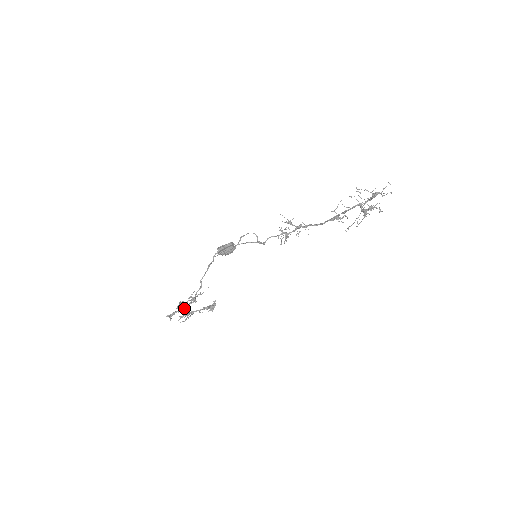
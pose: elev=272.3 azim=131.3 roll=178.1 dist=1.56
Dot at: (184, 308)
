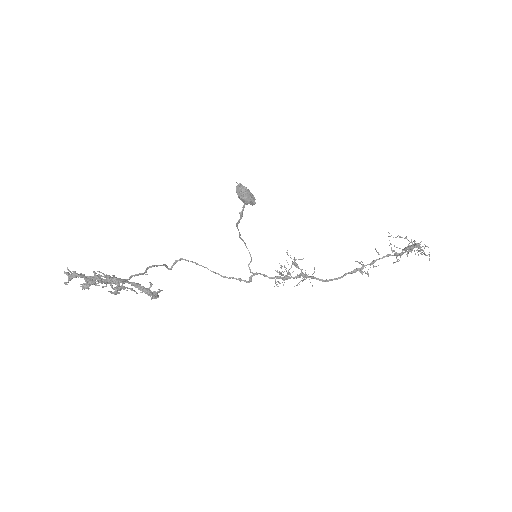
Dot at: (105, 275)
